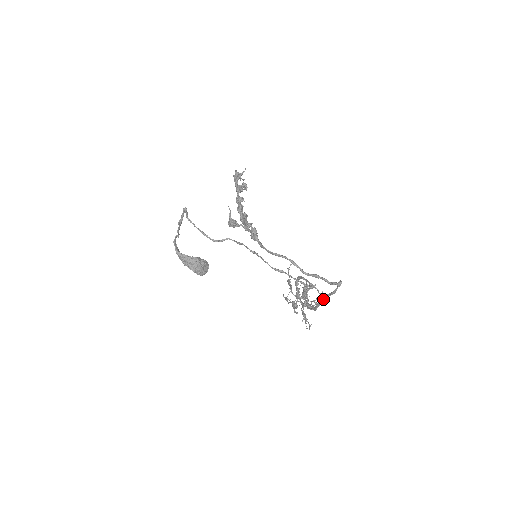
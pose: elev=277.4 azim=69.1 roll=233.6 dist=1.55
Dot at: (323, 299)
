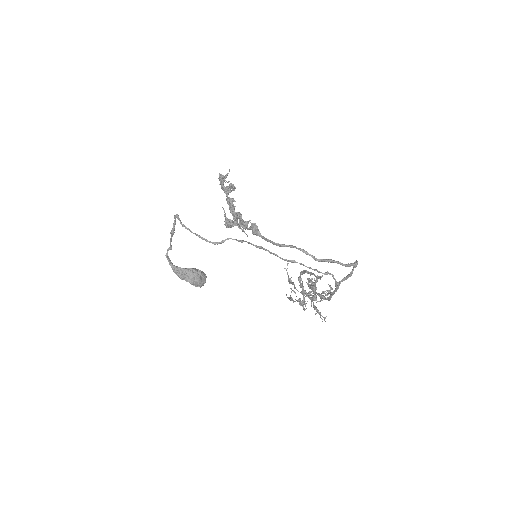
Dot at: (339, 285)
